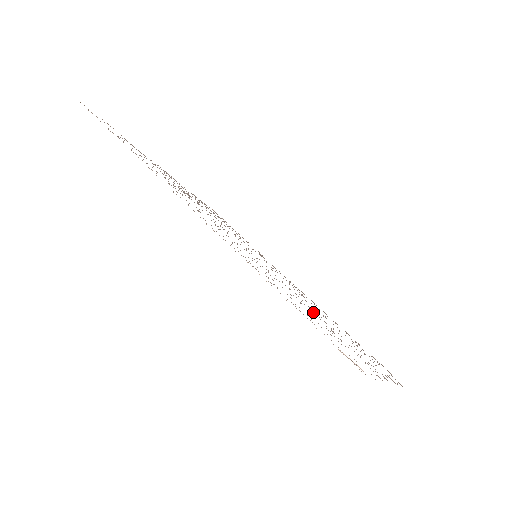
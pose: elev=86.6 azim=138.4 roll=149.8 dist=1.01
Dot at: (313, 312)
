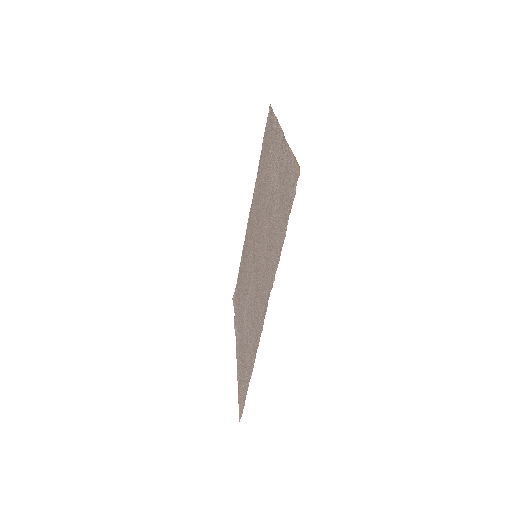
Dot at: (246, 328)
